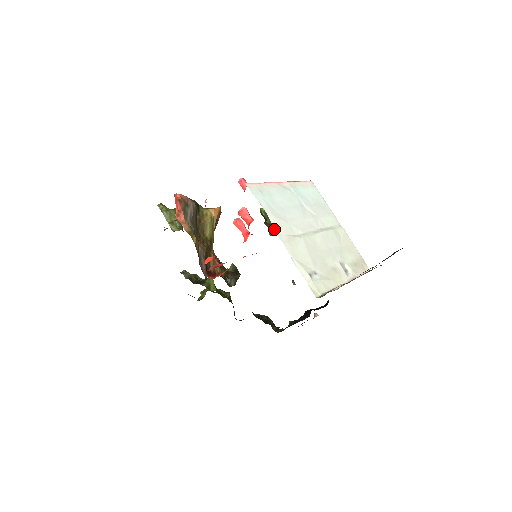
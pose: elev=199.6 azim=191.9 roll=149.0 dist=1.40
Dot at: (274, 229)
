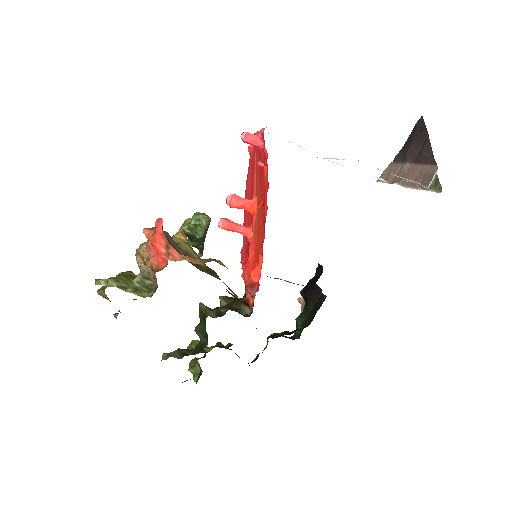
Dot at: occluded
